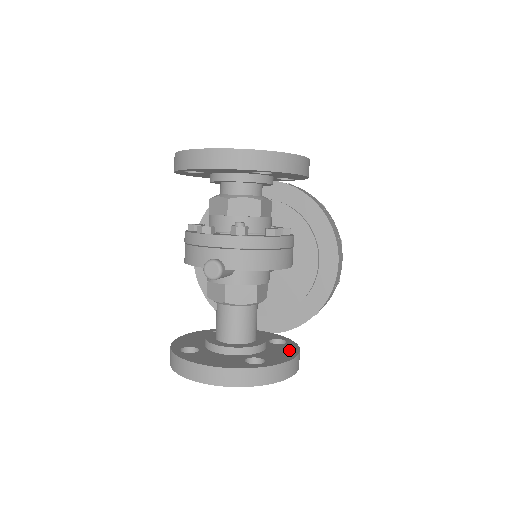
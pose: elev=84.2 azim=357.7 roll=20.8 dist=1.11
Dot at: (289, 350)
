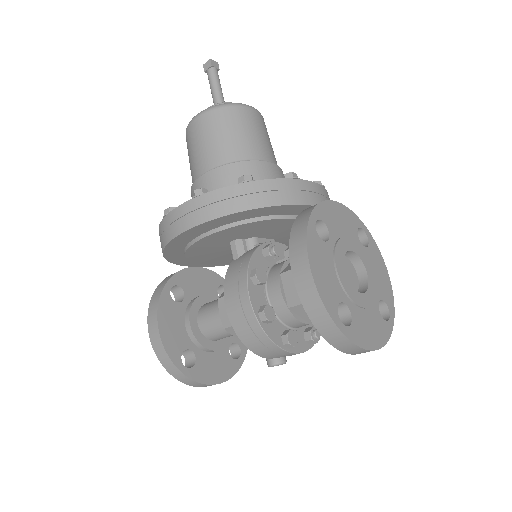
Dot at: occluded
